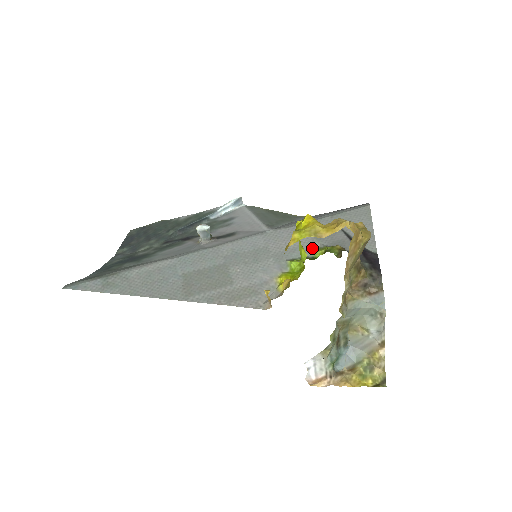
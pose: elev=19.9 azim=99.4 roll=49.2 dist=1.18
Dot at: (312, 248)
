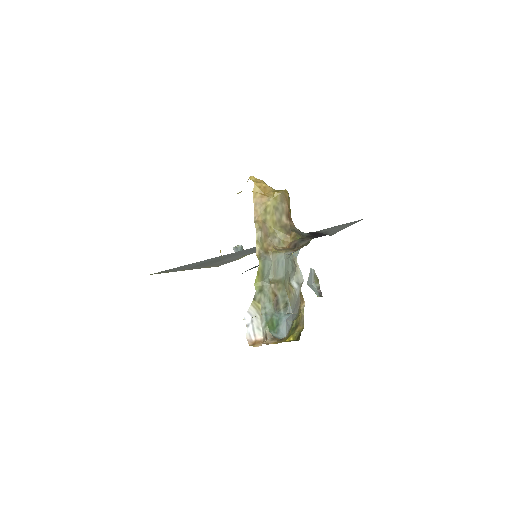
Dot at: occluded
